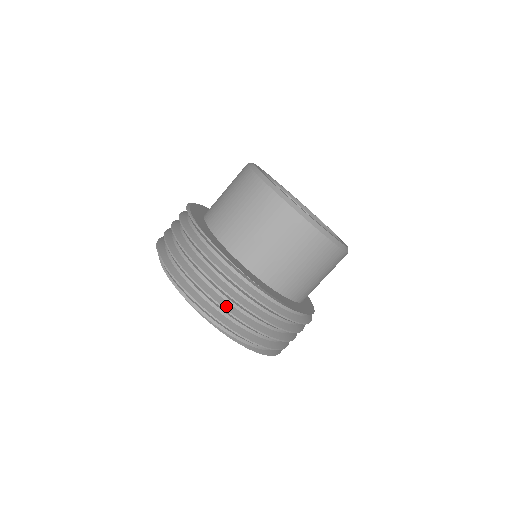
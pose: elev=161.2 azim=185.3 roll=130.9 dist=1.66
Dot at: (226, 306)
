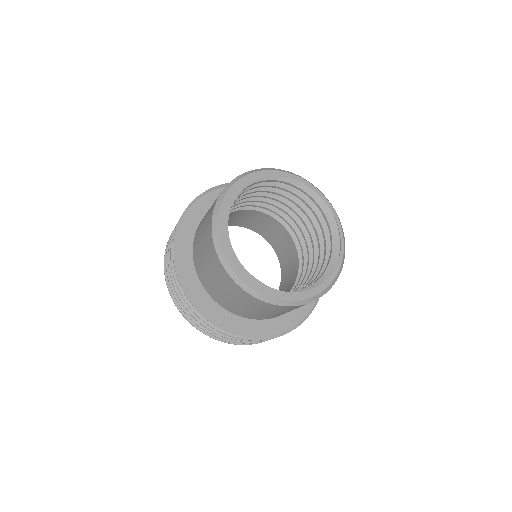
Dot at: occluded
